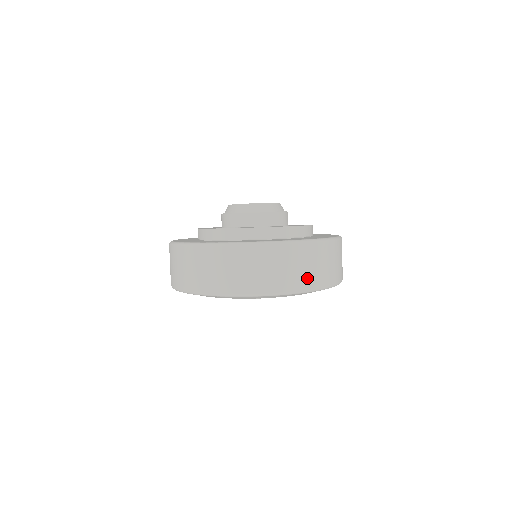
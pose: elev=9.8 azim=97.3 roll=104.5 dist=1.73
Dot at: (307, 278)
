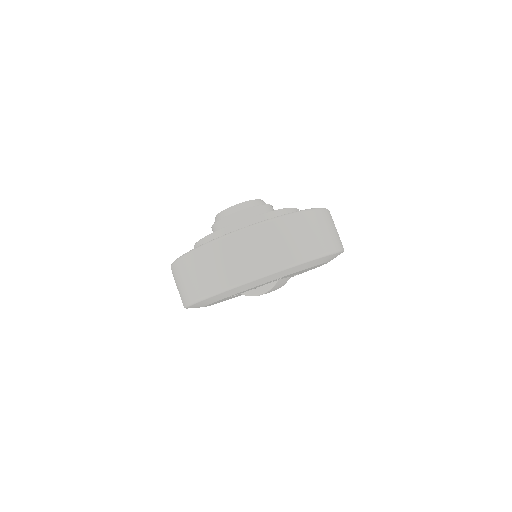
Dot at: (292, 251)
